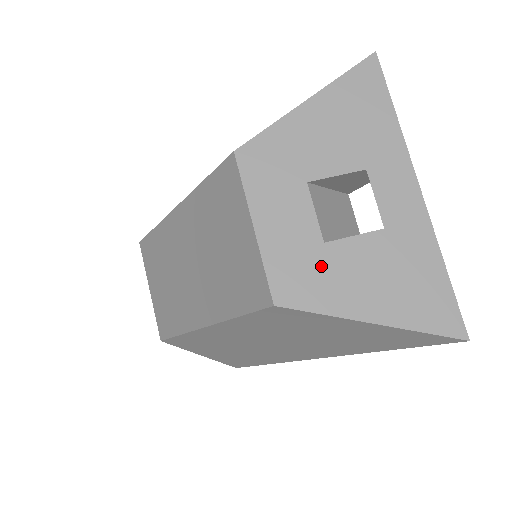
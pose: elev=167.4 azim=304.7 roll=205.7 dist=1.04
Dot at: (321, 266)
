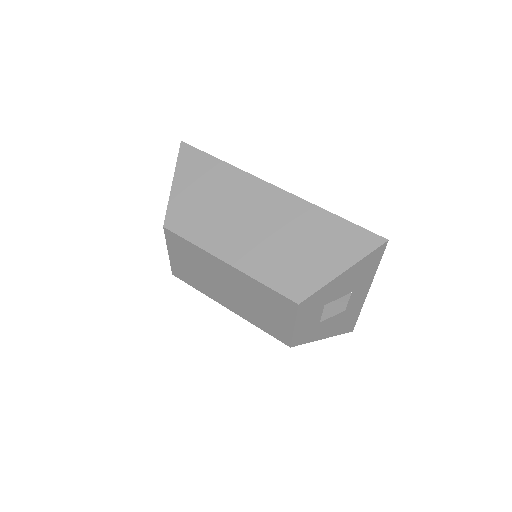
Dot at: (314, 330)
